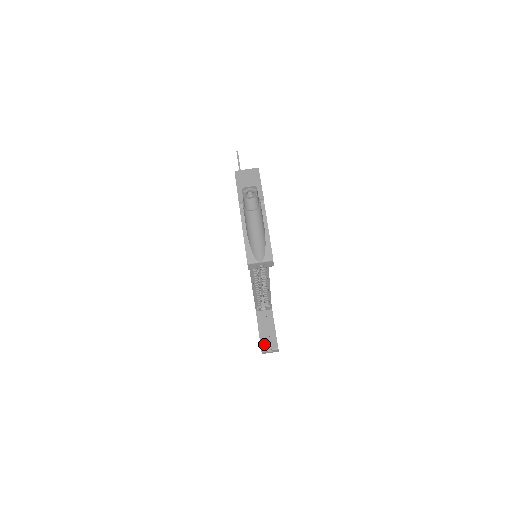
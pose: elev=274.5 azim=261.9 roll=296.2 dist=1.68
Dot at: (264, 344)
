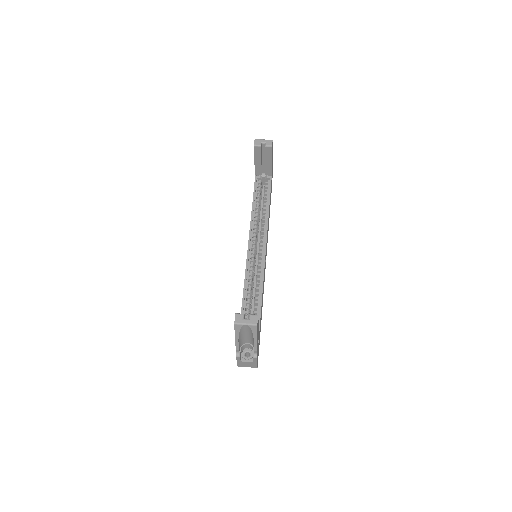
Dot at: occluded
